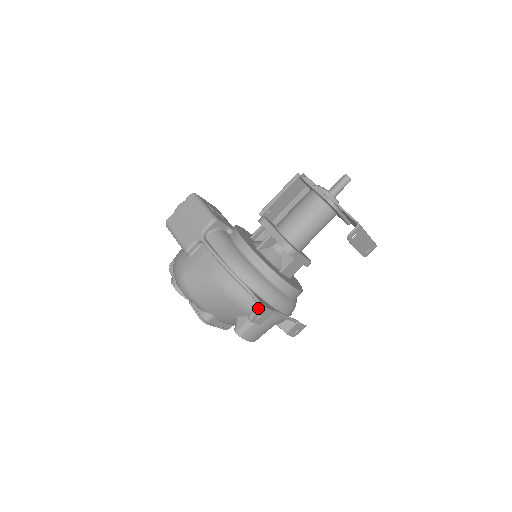
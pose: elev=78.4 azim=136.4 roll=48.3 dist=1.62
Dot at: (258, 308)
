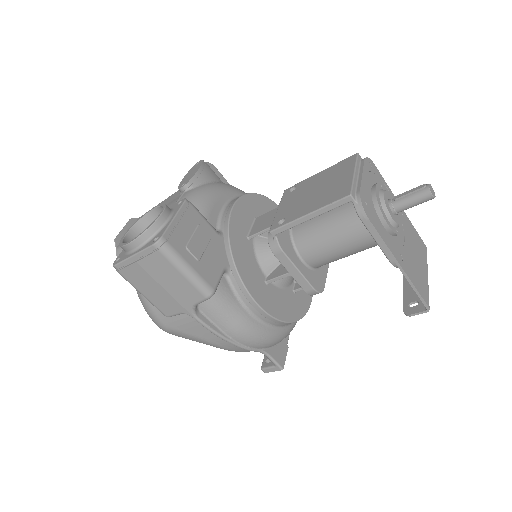
Dot at: (275, 369)
